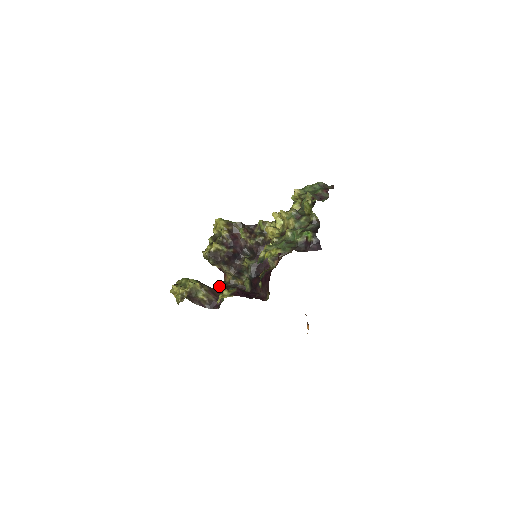
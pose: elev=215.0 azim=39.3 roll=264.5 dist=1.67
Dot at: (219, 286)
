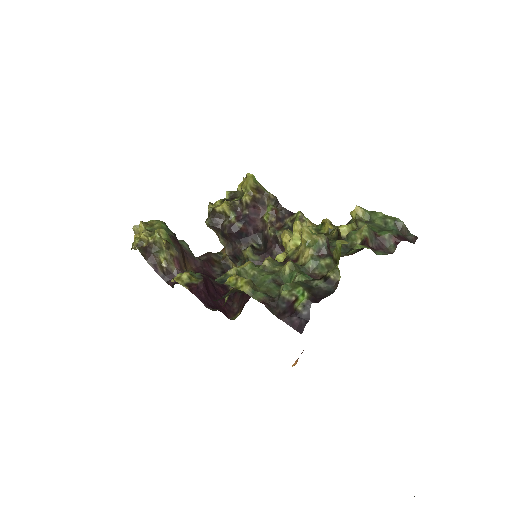
Dot at: (207, 255)
